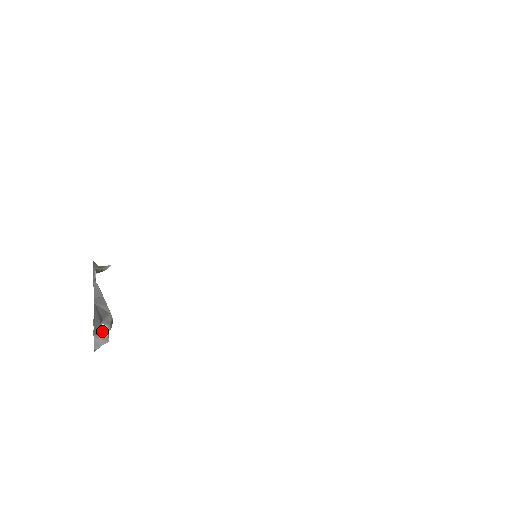
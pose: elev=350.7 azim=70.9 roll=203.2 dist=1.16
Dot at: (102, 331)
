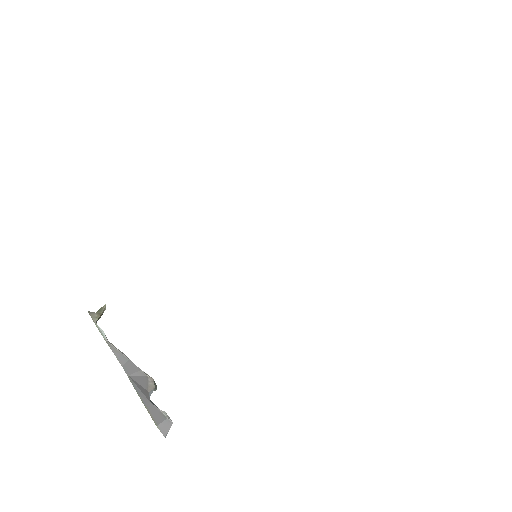
Dot at: (160, 415)
